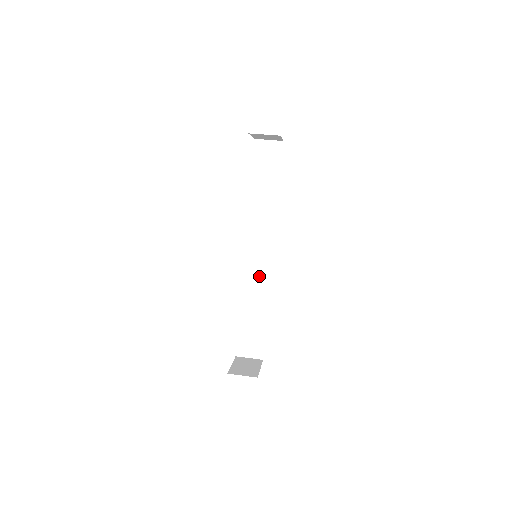
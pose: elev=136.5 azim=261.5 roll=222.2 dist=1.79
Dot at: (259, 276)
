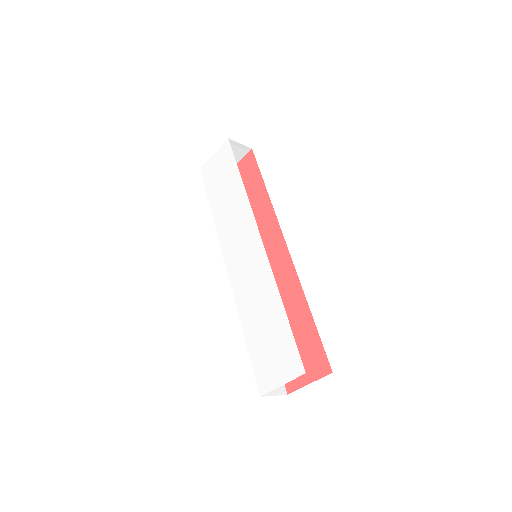
Dot at: occluded
